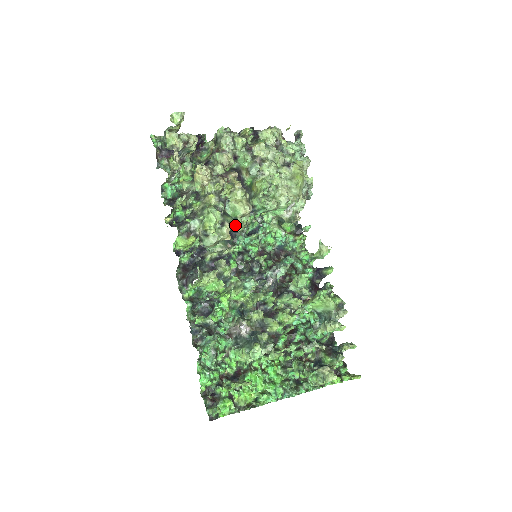
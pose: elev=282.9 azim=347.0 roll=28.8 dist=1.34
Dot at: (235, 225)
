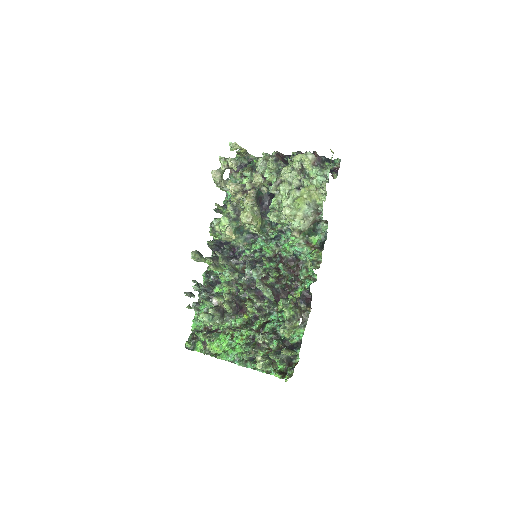
Dot at: (251, 229)
